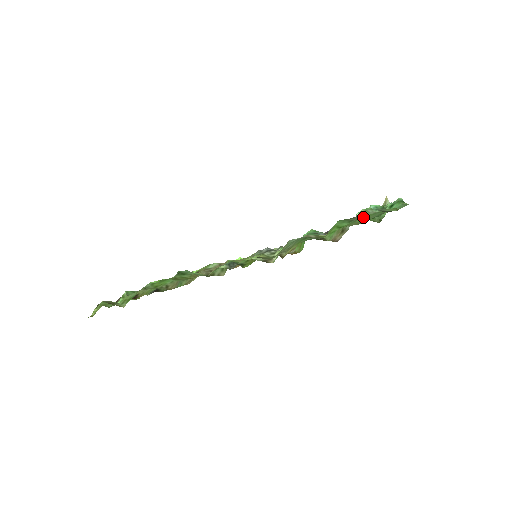
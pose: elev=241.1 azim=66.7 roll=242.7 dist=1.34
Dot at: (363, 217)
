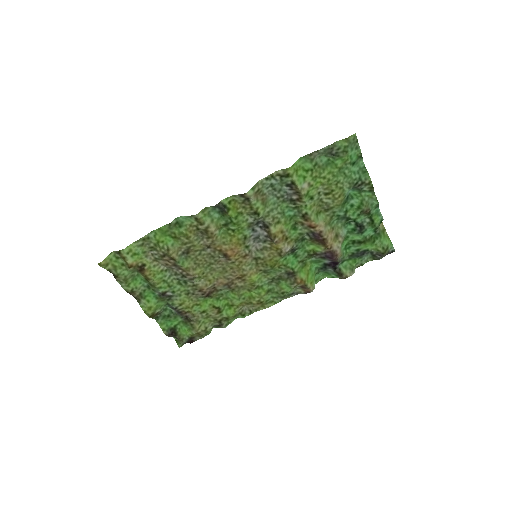
Dot at: (328, 170)
